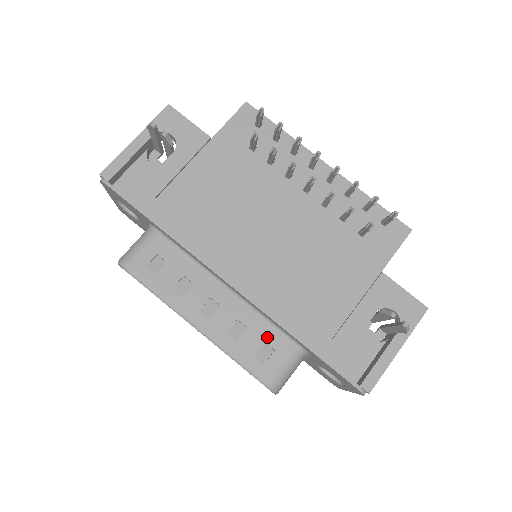
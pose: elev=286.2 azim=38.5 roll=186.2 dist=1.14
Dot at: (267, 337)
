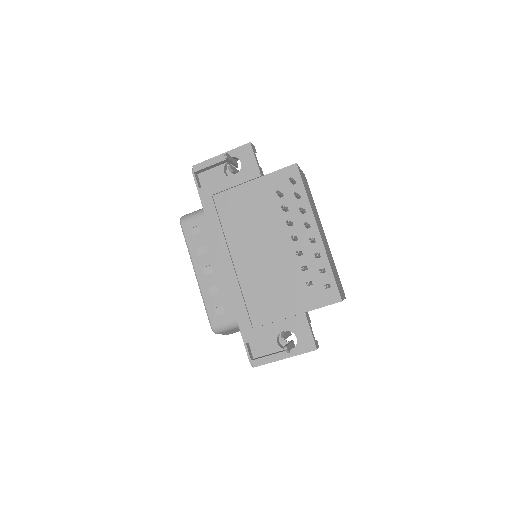
Dot at: (226, 304)
